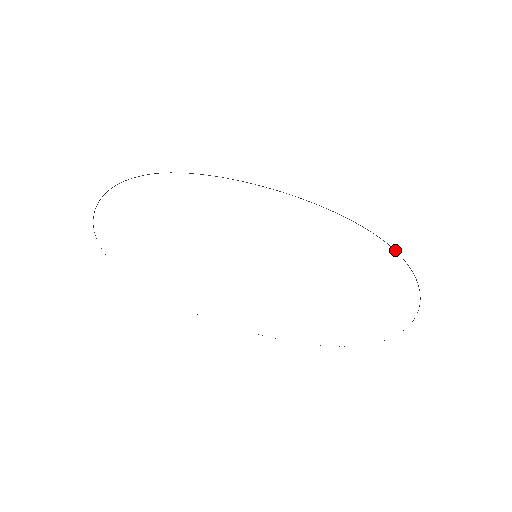
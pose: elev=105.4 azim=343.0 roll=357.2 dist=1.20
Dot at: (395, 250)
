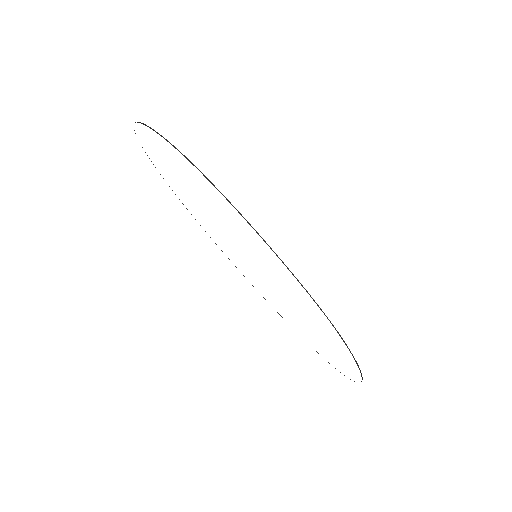
Dot at: occluded
